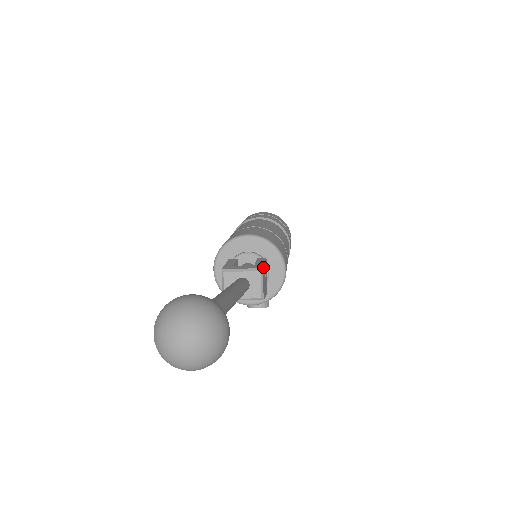
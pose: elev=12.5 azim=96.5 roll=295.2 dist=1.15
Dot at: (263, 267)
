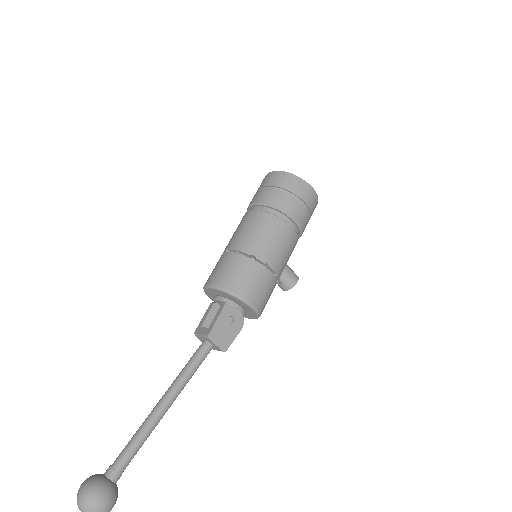
Dot at: (212, 330)
